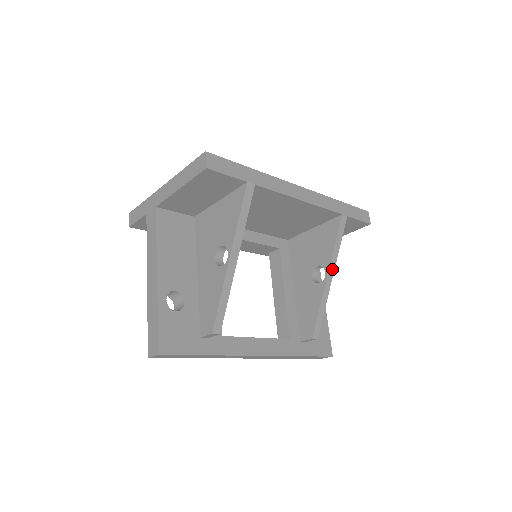
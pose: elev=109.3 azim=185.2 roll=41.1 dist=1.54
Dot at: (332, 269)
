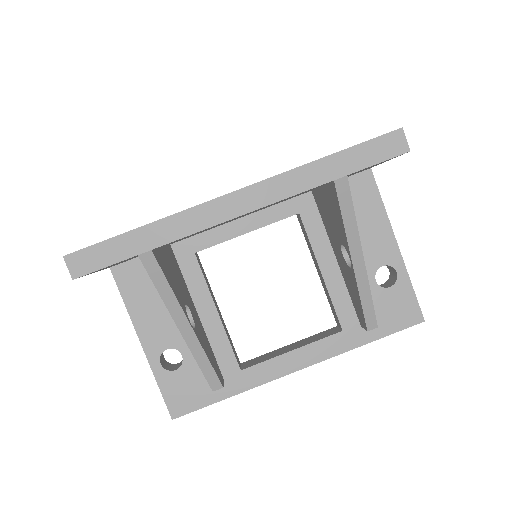
Dot at: (357, 251)
